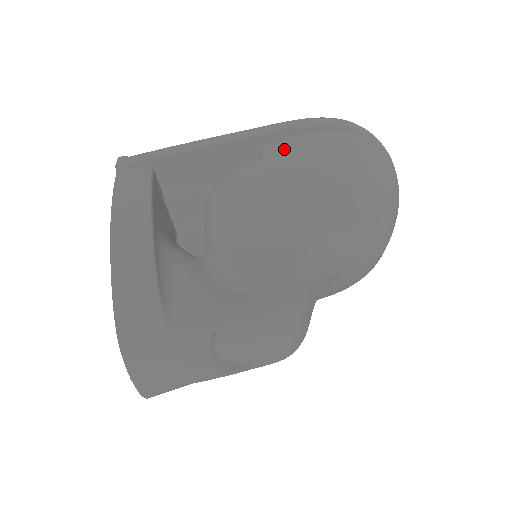
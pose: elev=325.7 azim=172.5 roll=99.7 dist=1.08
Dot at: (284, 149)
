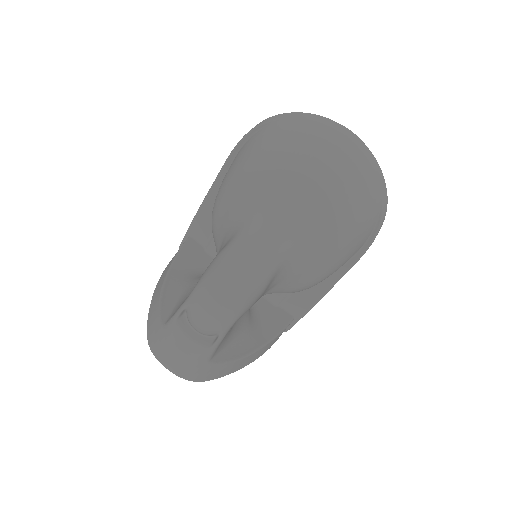
Dot at: (225, 175)
